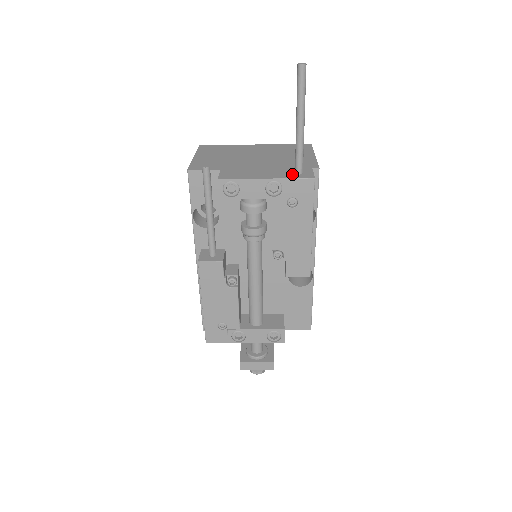
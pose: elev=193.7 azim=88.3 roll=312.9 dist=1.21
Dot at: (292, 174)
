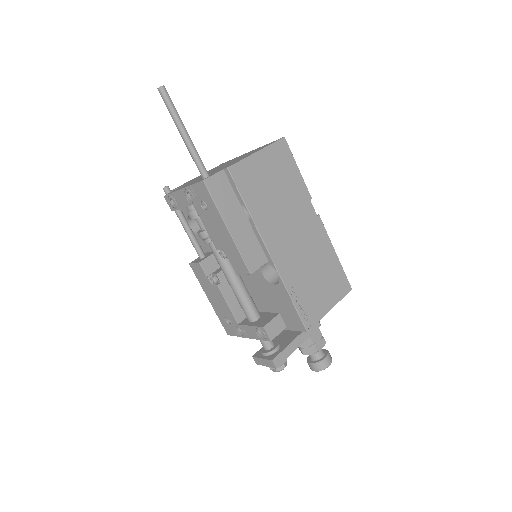
Dot at: (200, 180)
